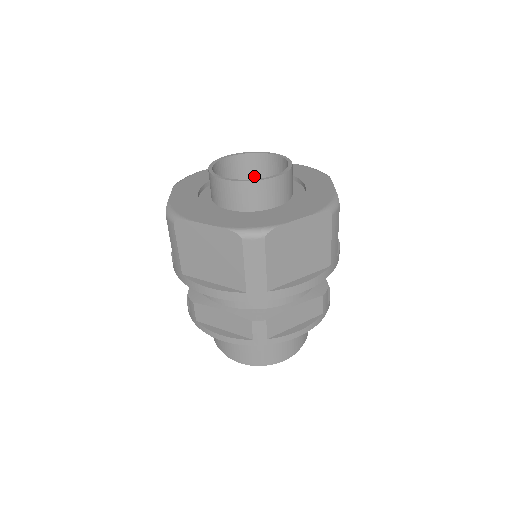
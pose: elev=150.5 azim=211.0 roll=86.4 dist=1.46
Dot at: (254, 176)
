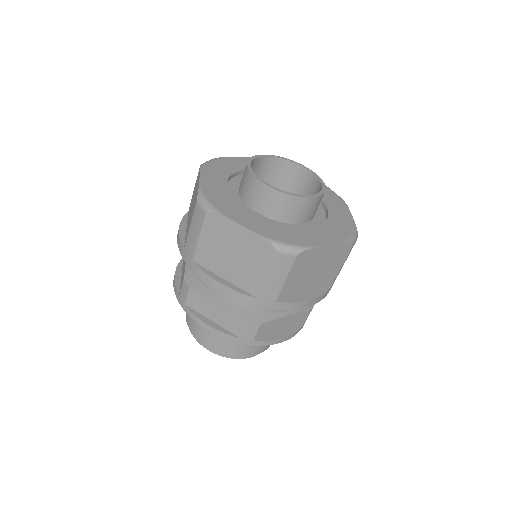
Dot at: (278, 180)
